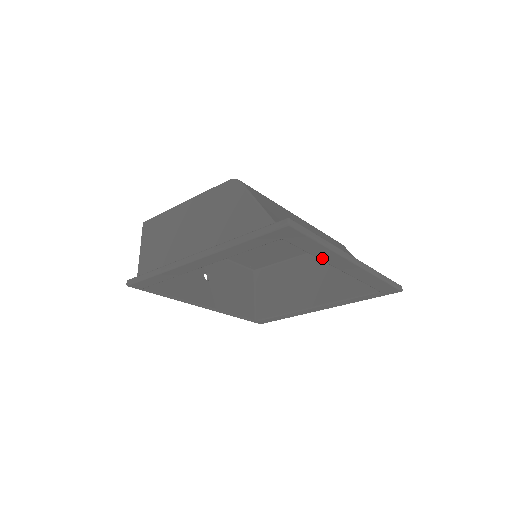
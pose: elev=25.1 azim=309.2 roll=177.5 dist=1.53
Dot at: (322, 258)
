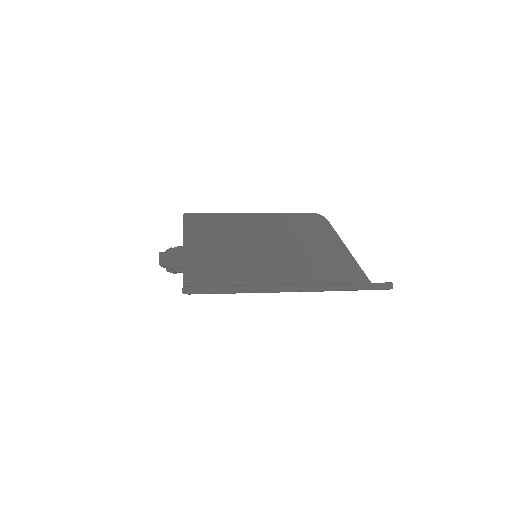
Dot at: occluded
